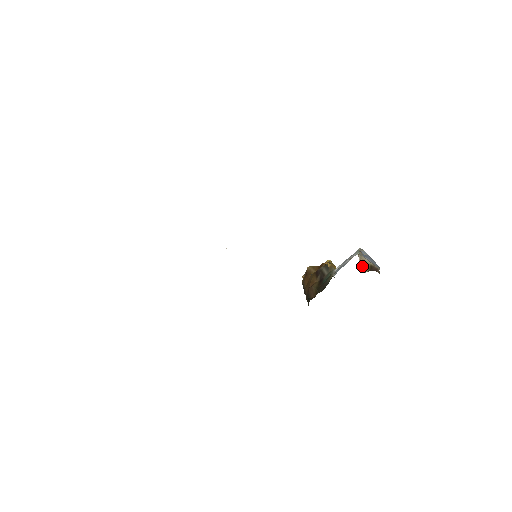
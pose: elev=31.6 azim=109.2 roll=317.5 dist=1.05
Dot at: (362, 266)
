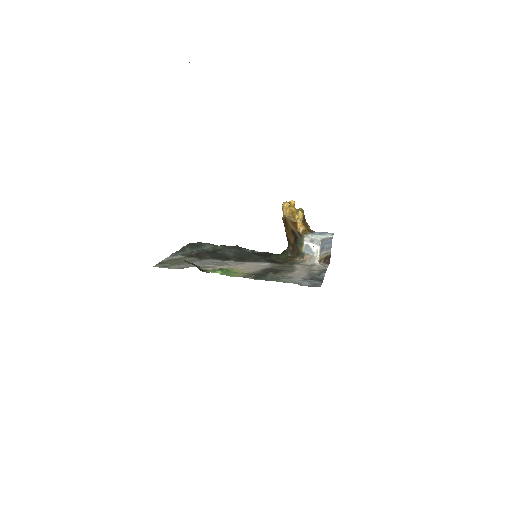
Dot at: (320, 261)
